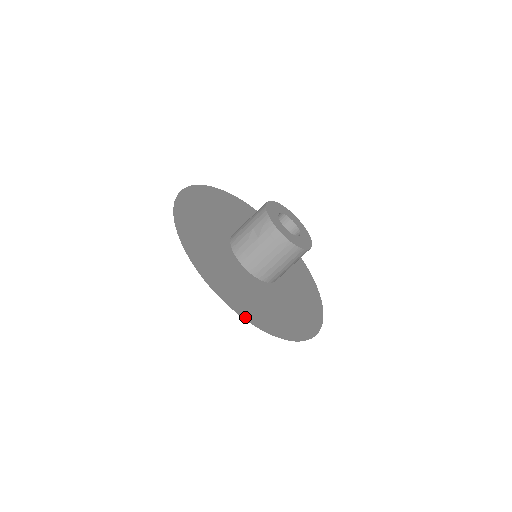
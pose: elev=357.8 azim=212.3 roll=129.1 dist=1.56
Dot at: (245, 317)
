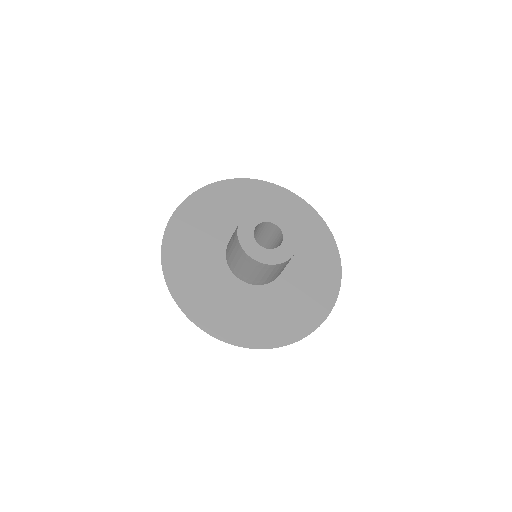
Dot at: (187, 313)
